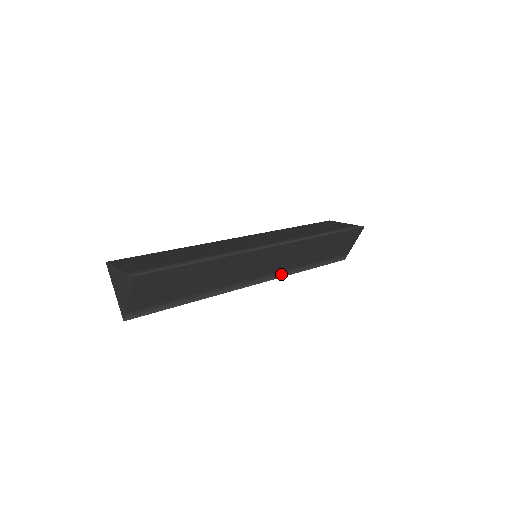
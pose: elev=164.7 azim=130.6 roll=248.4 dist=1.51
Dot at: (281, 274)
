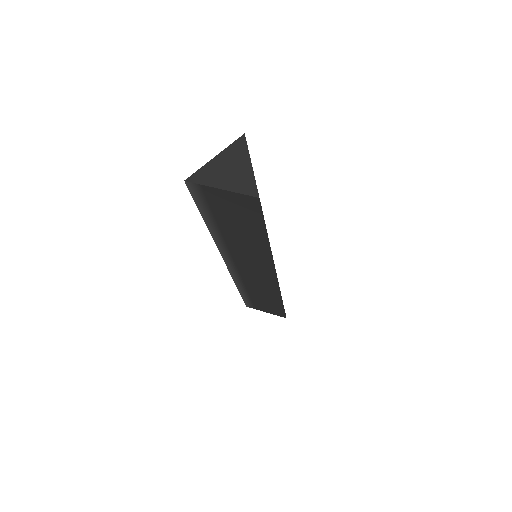
Dot at: occluded
